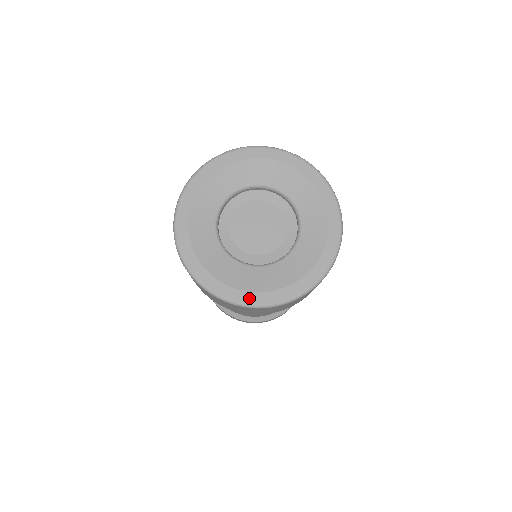
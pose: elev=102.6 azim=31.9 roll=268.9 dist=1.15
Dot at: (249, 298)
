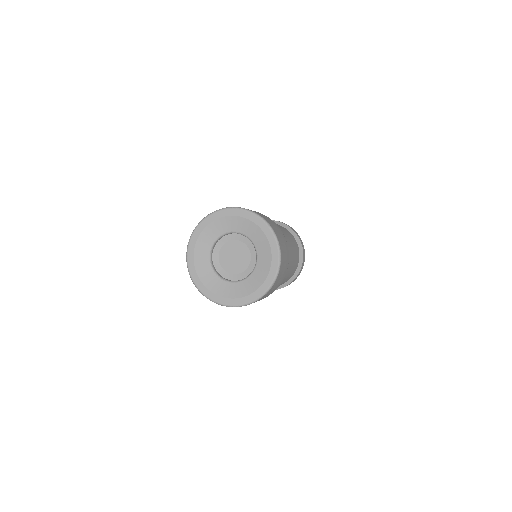
Dot at: (201, 286)
